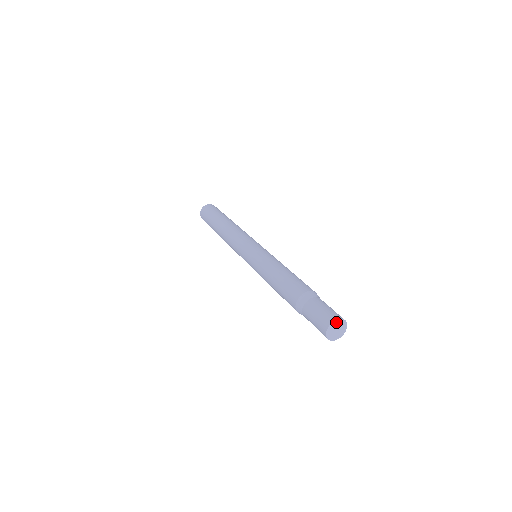
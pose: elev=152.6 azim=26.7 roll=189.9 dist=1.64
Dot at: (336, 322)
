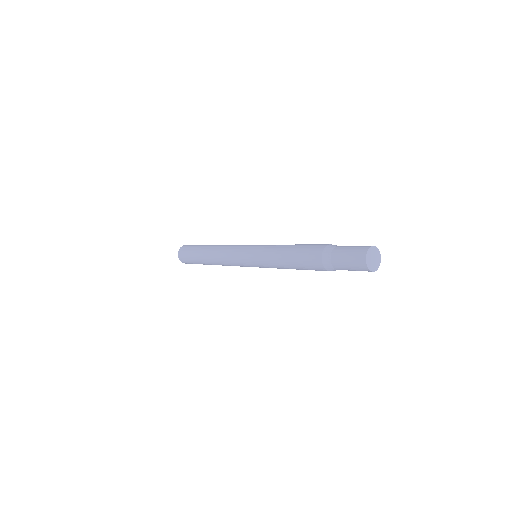
Dot at: (372, 249)
